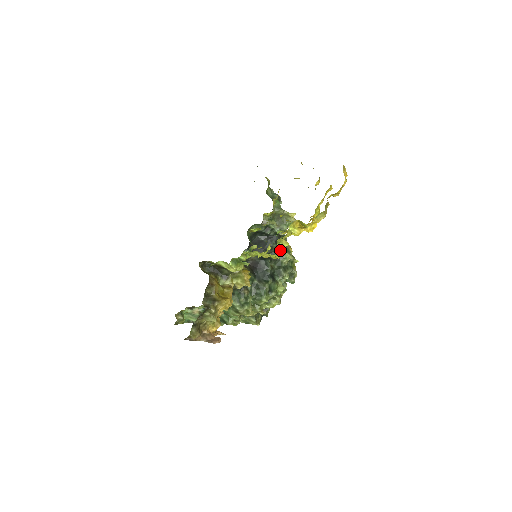
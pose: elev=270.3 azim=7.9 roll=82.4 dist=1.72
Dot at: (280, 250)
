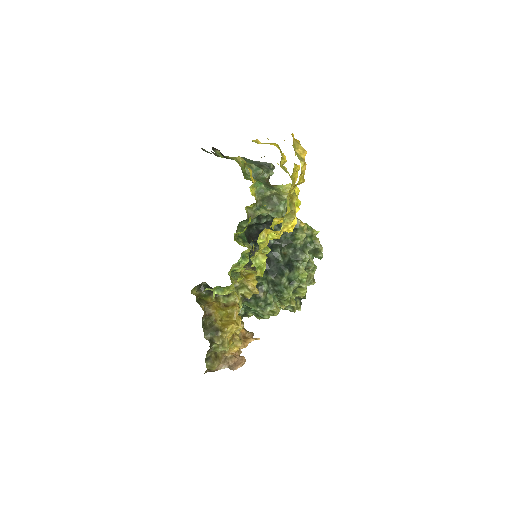
Dot at: (259, 268)
